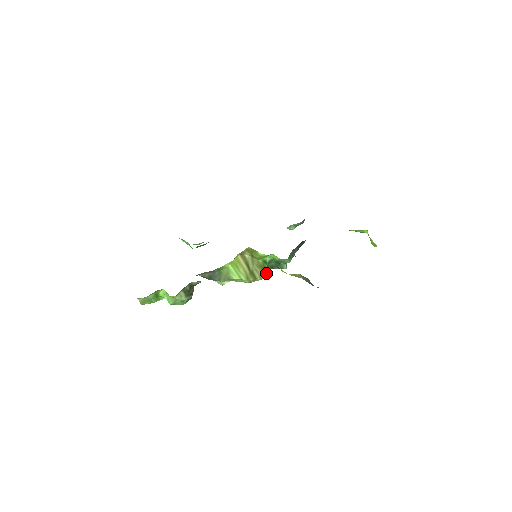
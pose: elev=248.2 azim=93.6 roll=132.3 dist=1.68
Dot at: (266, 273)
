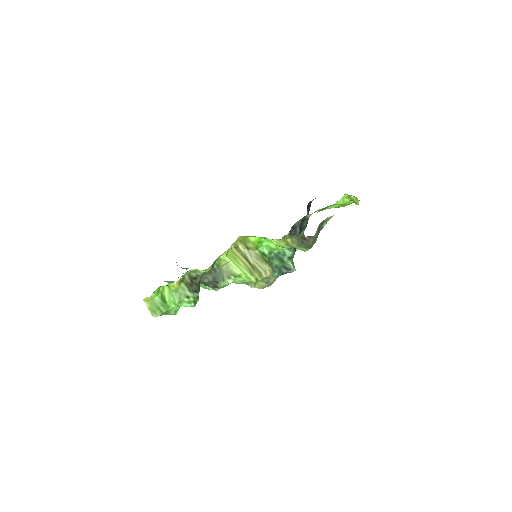
Dot at: (270, 267)
